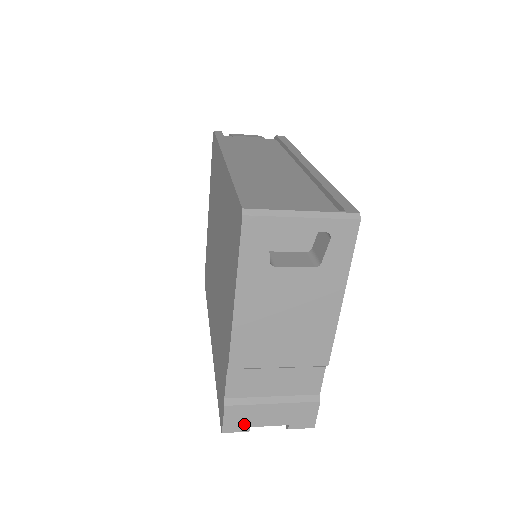
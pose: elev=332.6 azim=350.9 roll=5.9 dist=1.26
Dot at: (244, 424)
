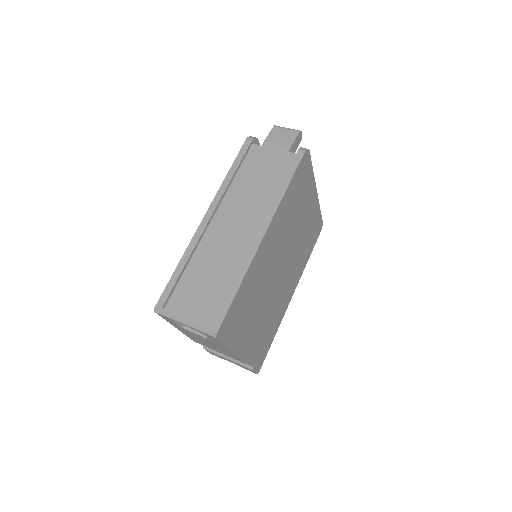
Dot at: (218, 356)
